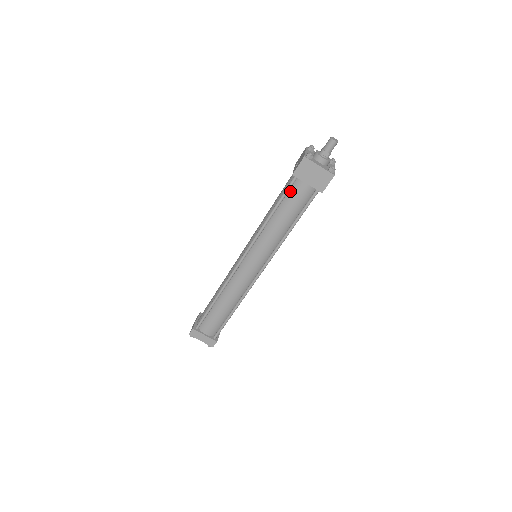
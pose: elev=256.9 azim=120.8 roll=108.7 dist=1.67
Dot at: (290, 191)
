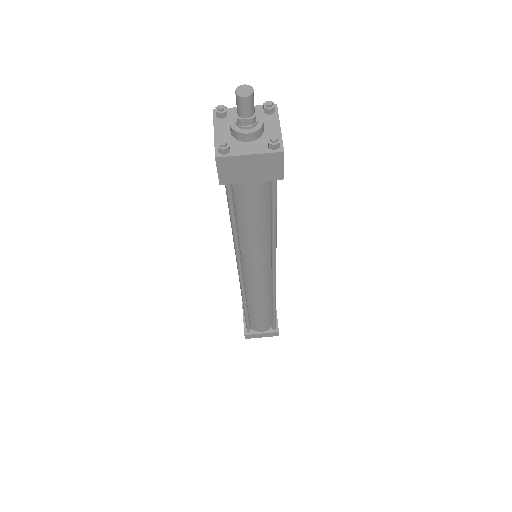
Dot at: (235, 197)
